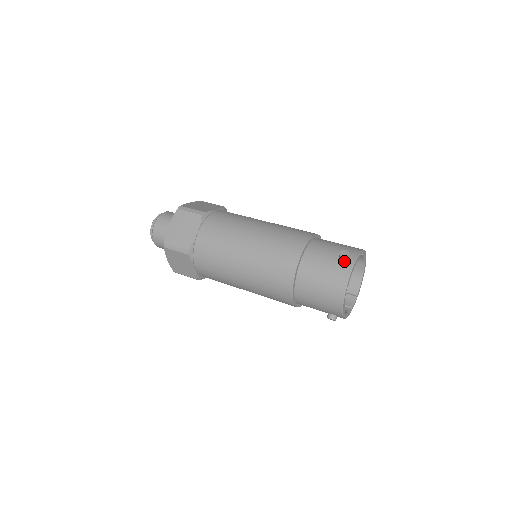
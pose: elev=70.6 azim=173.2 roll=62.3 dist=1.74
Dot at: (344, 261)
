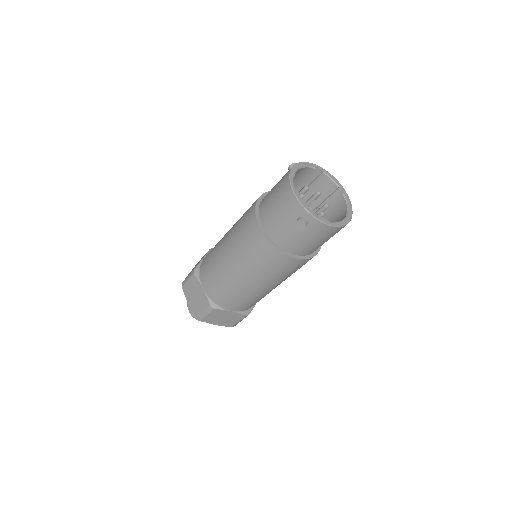
Dot at: occluded
